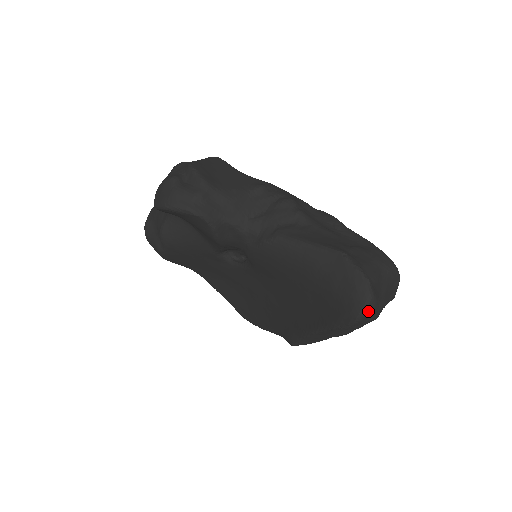
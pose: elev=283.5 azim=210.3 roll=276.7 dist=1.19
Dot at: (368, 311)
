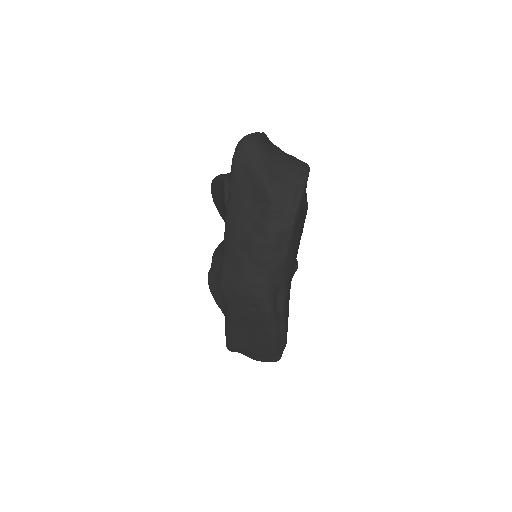
Dot at: (246, 139)
